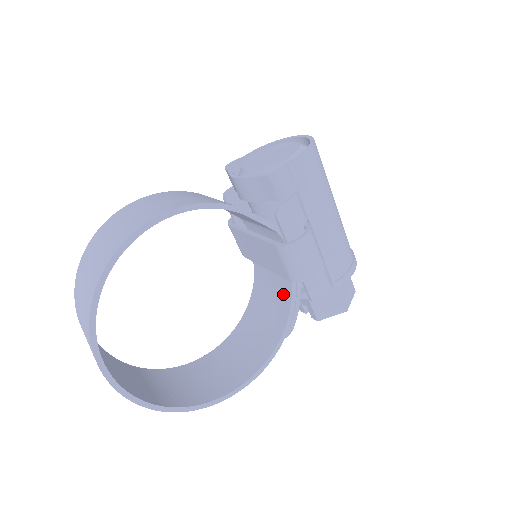
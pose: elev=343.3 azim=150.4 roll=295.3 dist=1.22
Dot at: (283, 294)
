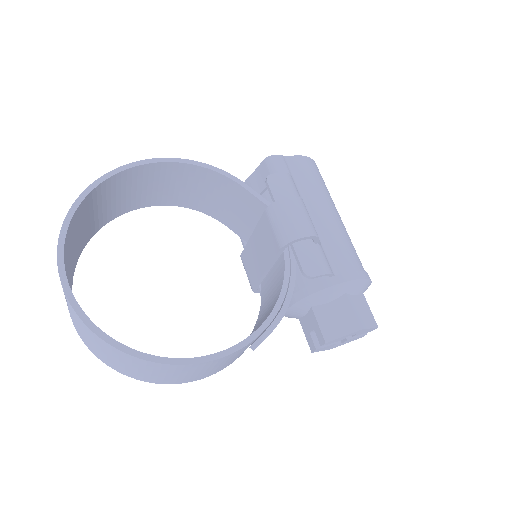
Dot at: (278, 285)
